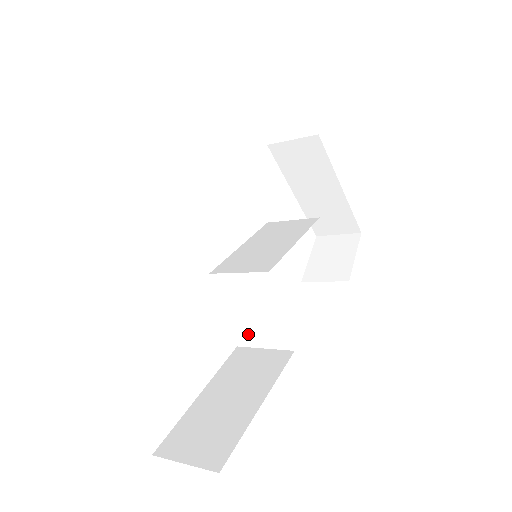
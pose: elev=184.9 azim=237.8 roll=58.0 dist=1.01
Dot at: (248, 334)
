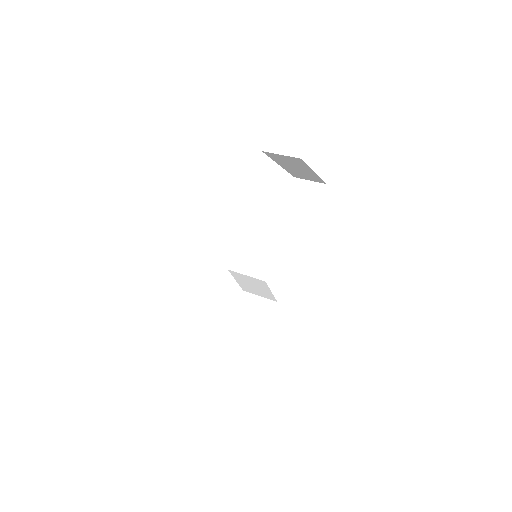
Dot at: (250, 290)
